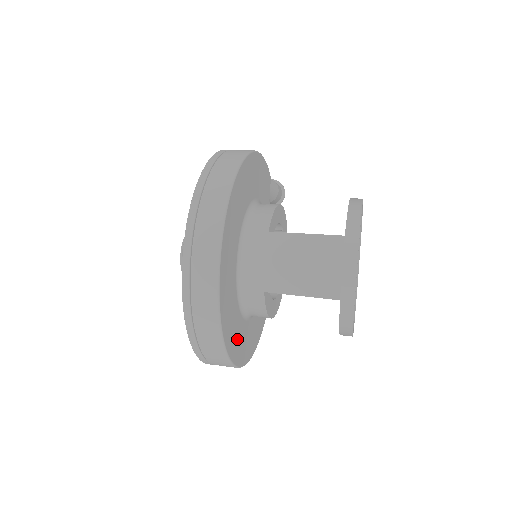
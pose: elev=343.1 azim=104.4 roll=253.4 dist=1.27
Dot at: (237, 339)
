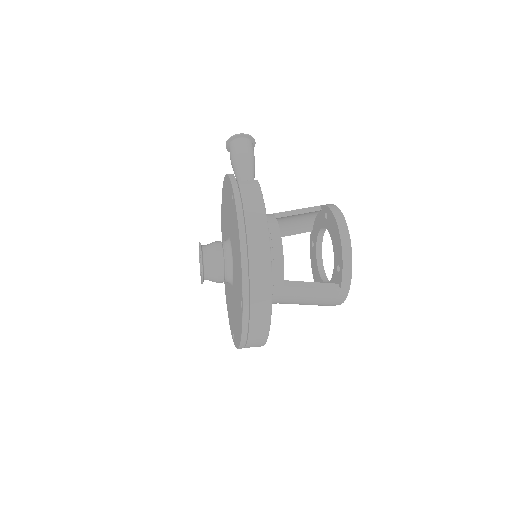
Dot at: occluded
